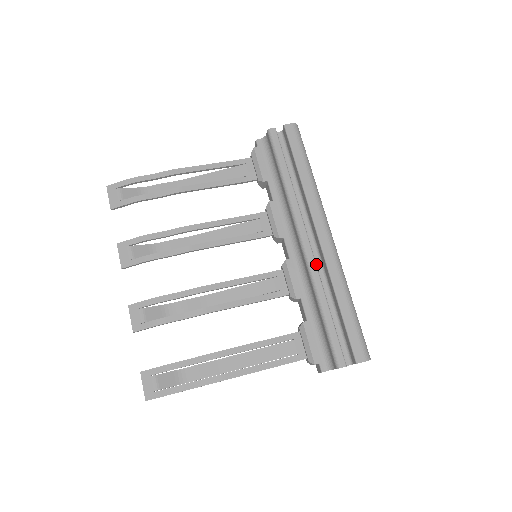
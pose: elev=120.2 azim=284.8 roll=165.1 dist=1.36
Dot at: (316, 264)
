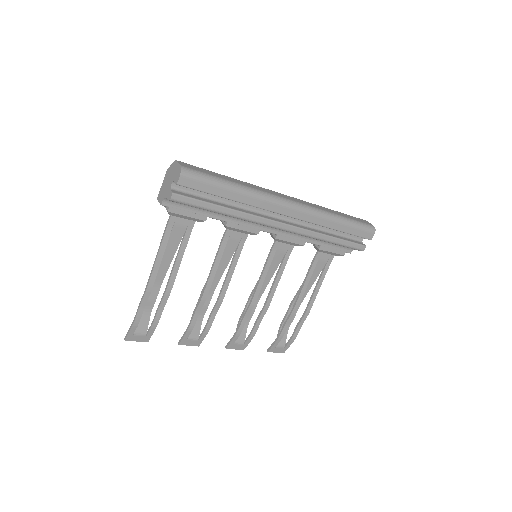
Dot at: (298, 222)
